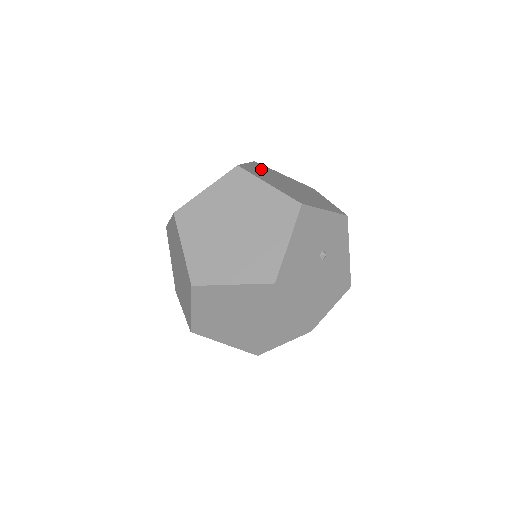
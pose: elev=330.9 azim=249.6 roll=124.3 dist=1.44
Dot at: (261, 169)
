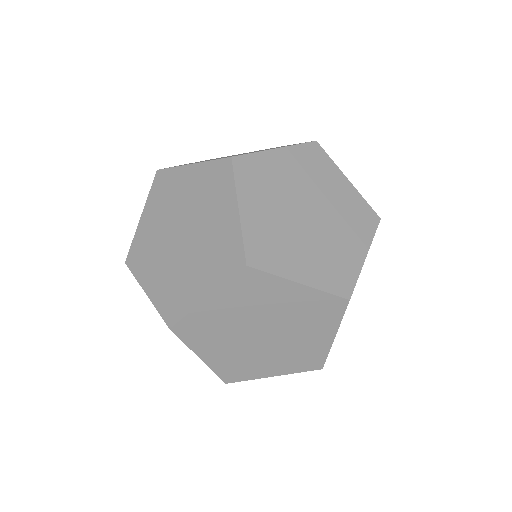
Dot at: occluded
